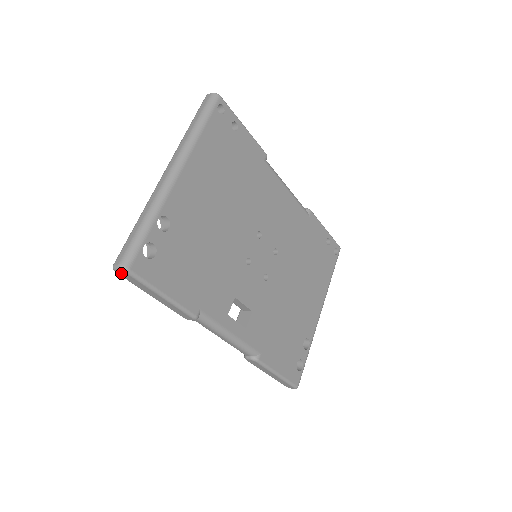
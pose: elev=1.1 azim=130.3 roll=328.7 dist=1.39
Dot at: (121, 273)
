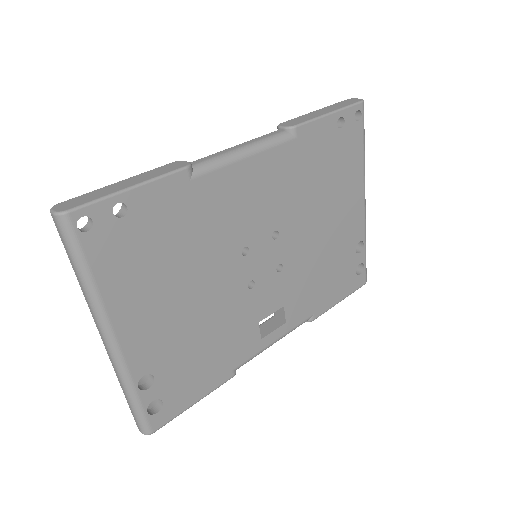
Dot at: occluded
